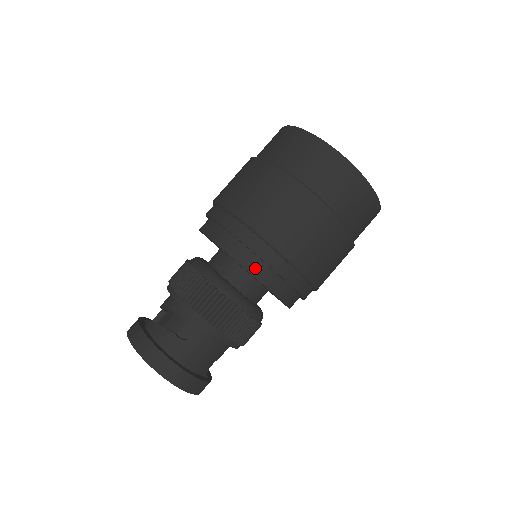
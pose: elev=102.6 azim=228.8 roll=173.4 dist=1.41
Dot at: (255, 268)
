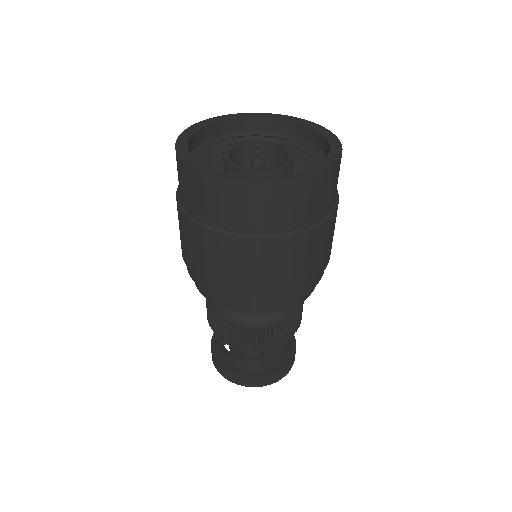
Dot at: (271, 309)
